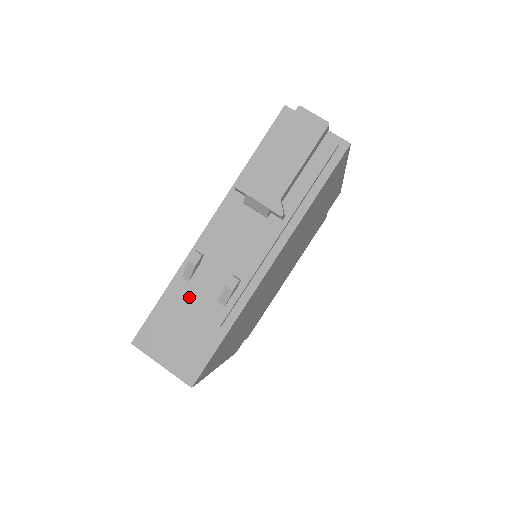
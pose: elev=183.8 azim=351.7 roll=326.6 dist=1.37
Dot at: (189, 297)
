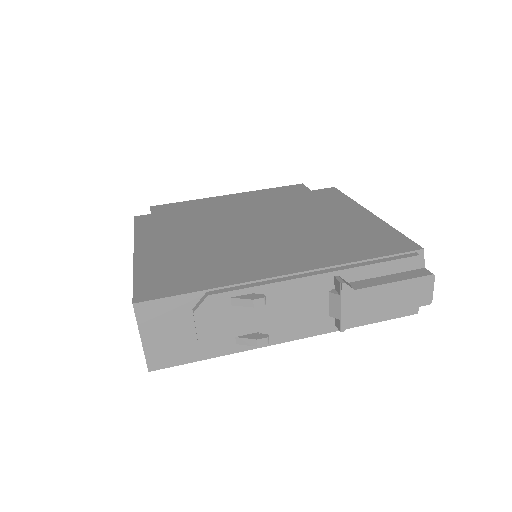
Dot at: (219, 316)
